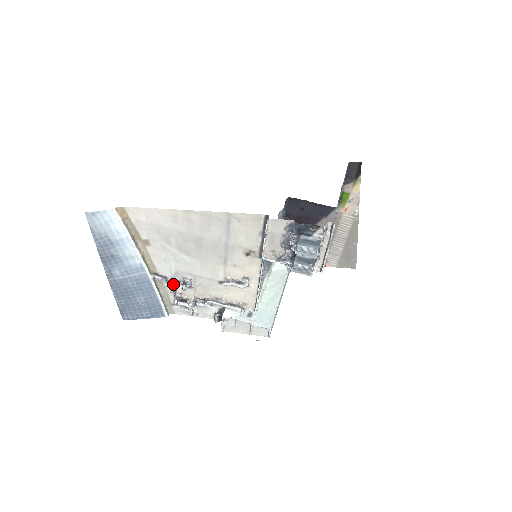
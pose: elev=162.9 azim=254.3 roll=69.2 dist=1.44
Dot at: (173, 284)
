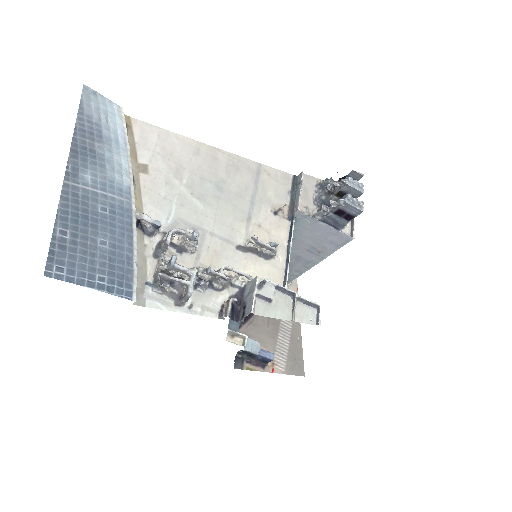
Dot at: (175, 228)
